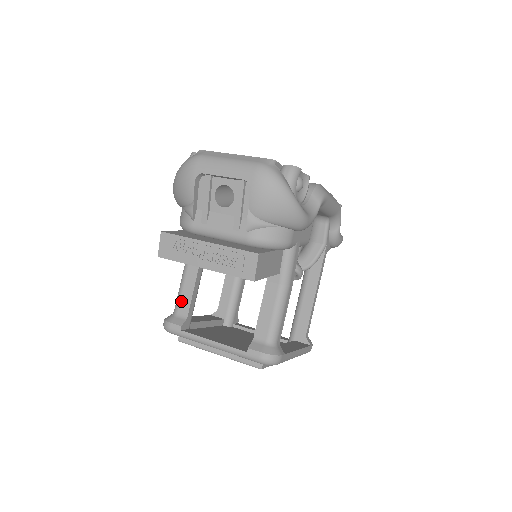
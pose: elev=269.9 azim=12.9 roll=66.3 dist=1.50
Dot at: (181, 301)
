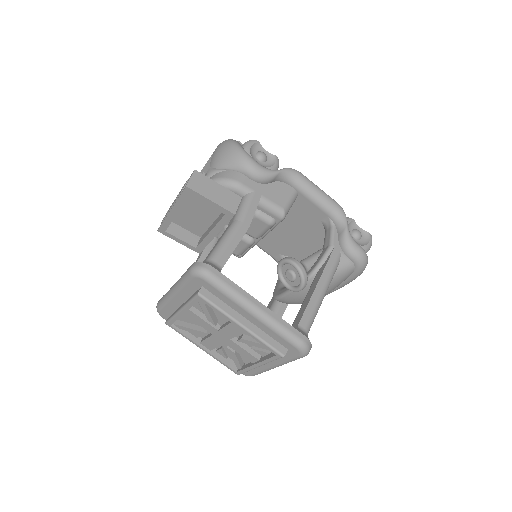
Dot at: occluded
